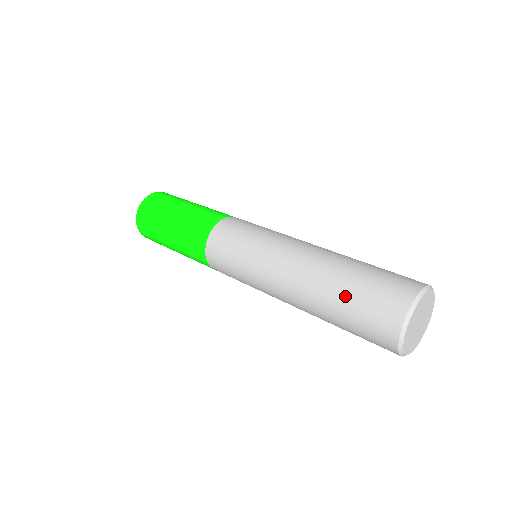
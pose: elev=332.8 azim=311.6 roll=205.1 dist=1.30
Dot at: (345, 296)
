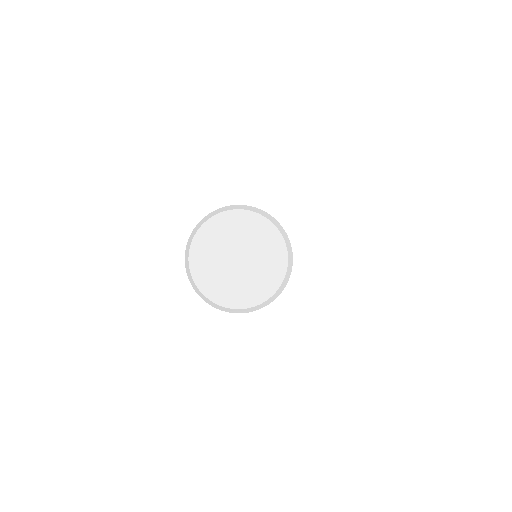
Dot at: occluded
